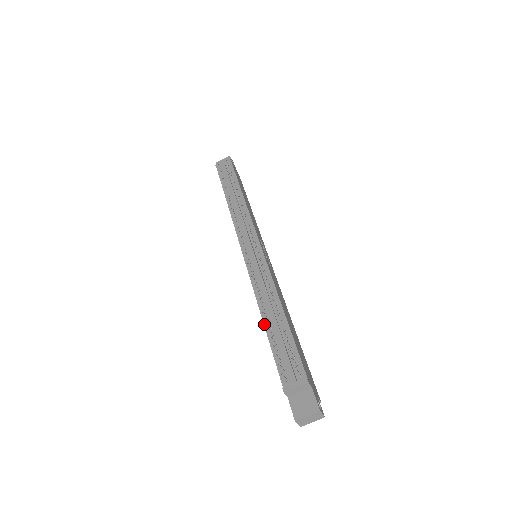
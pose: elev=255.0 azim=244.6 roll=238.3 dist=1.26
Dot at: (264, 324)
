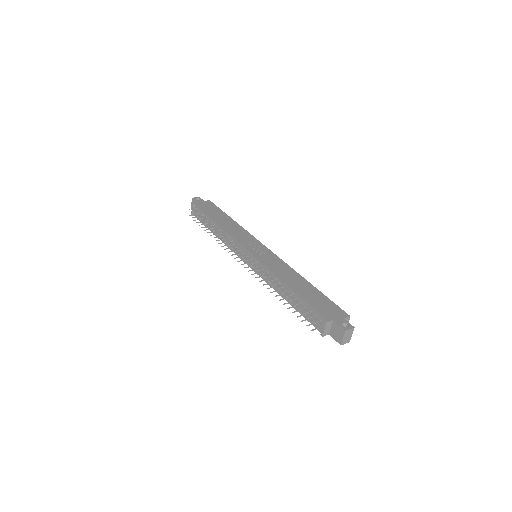
Dot at: occluded
